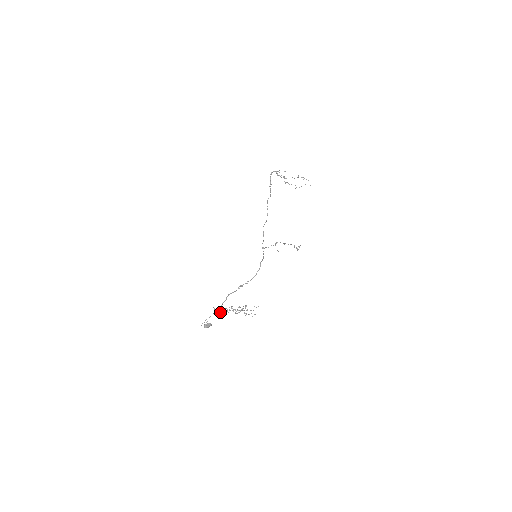
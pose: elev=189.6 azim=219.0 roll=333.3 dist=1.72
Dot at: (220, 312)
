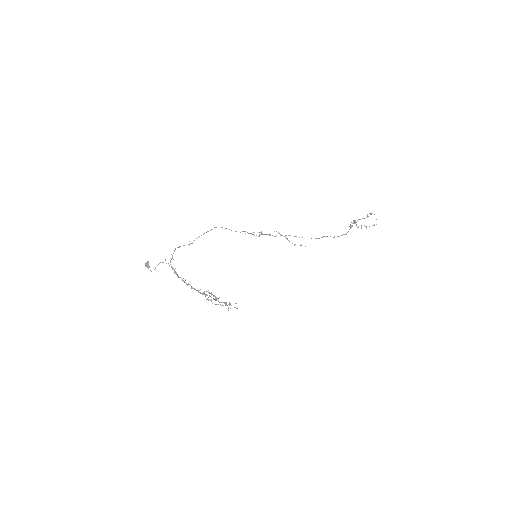
Dot at: occluded
